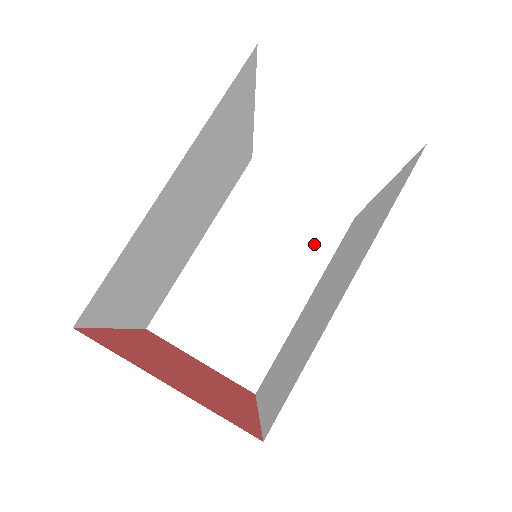
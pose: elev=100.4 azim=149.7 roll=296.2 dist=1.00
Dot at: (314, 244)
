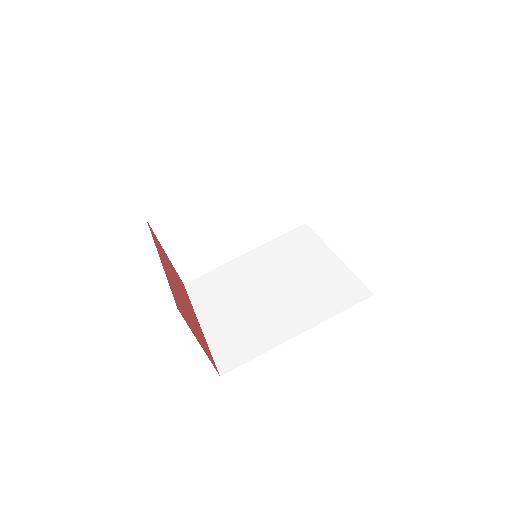
Dot at: (275, 225)
